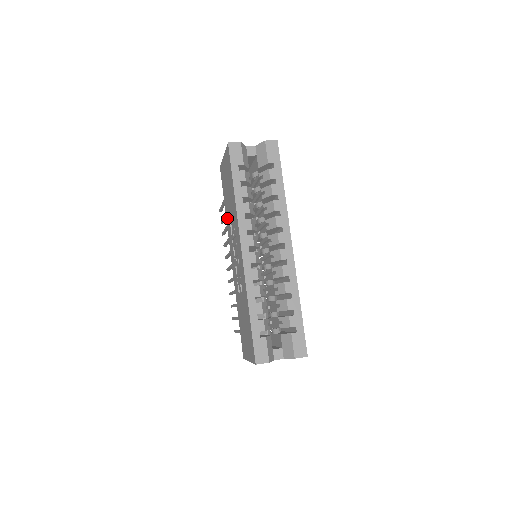
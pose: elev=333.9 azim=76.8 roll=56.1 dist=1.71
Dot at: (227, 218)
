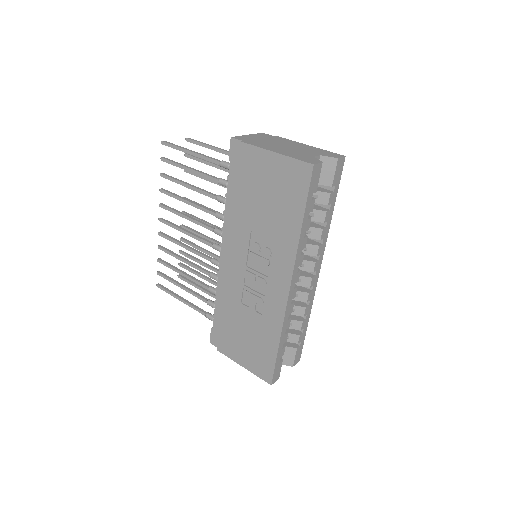
Dot at: (240, 215)
